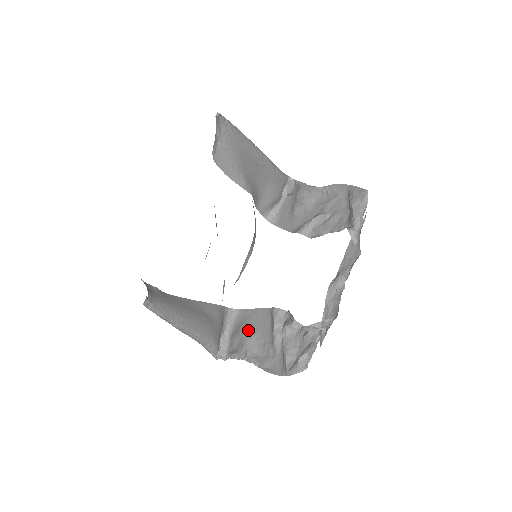
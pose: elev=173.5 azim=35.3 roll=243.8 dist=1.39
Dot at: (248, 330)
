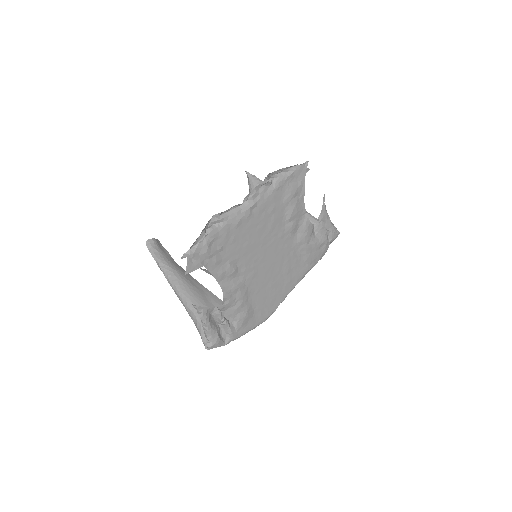
Dot at: (226, 309)
